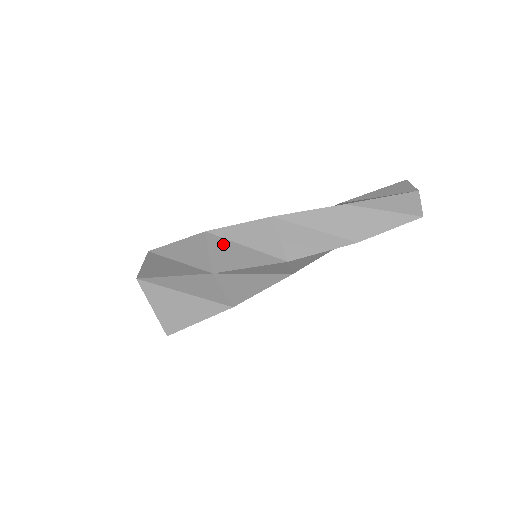
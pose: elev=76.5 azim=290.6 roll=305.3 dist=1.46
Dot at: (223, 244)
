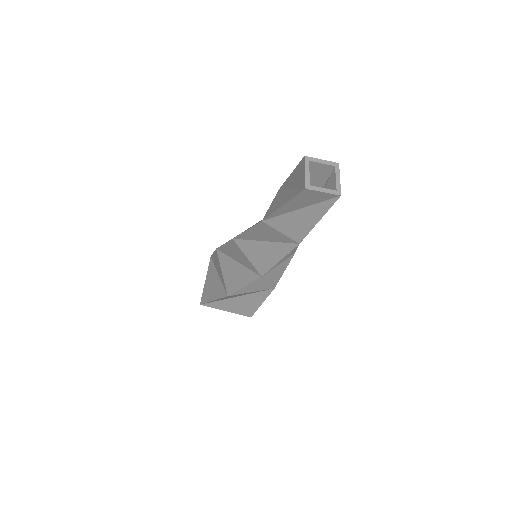
Dot at: (226, 262)
